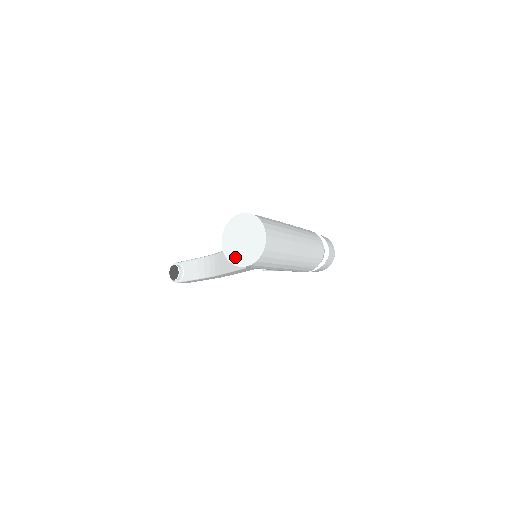
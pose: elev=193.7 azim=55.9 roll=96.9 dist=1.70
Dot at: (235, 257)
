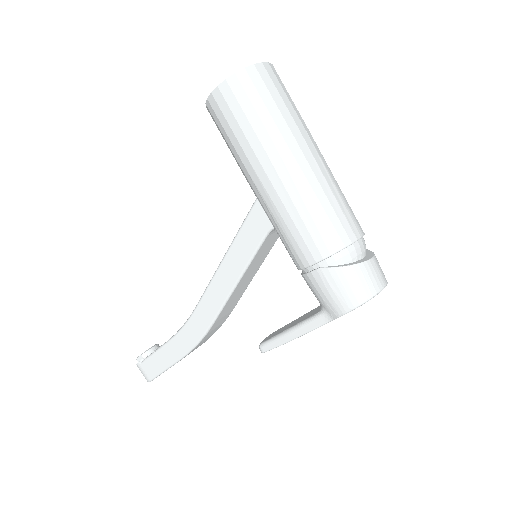
Dot at: occluded
